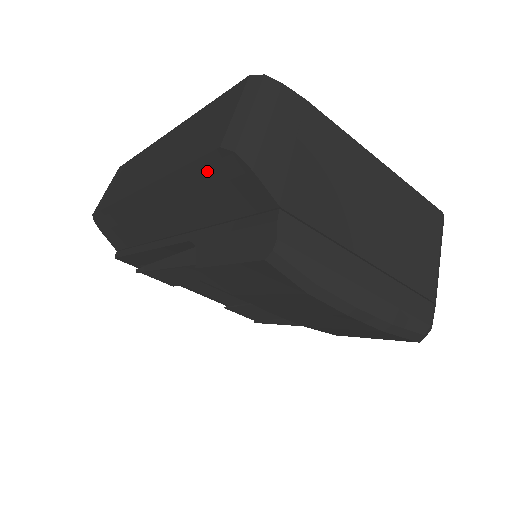
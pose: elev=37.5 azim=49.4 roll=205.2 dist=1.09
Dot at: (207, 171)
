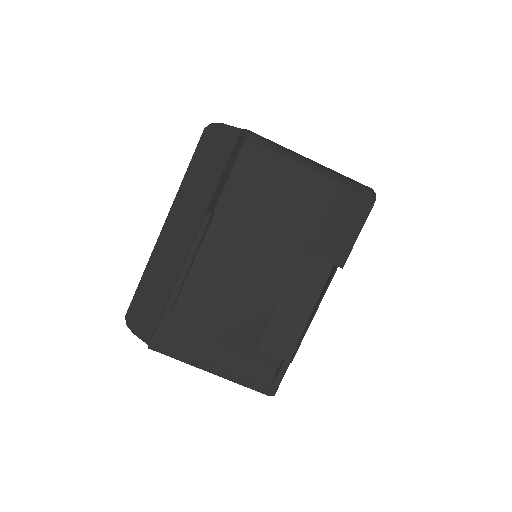
Dot at: (202, 151)
